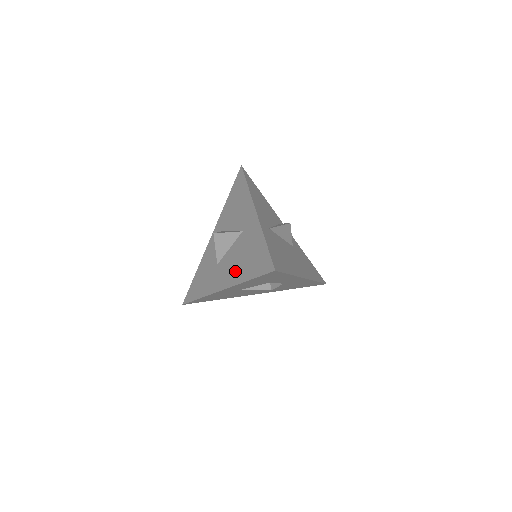
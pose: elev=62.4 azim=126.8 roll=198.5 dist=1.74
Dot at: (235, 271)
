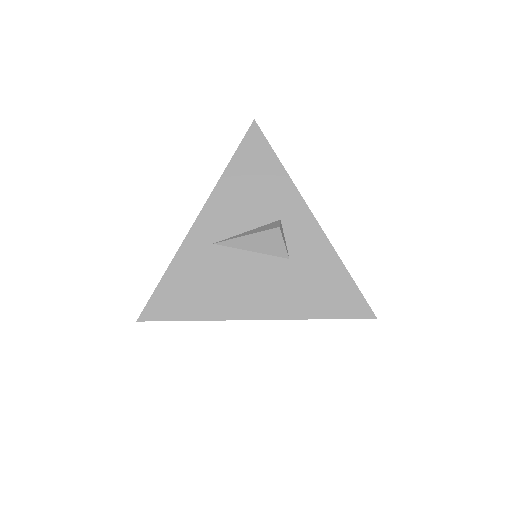
Dot at: occluded
